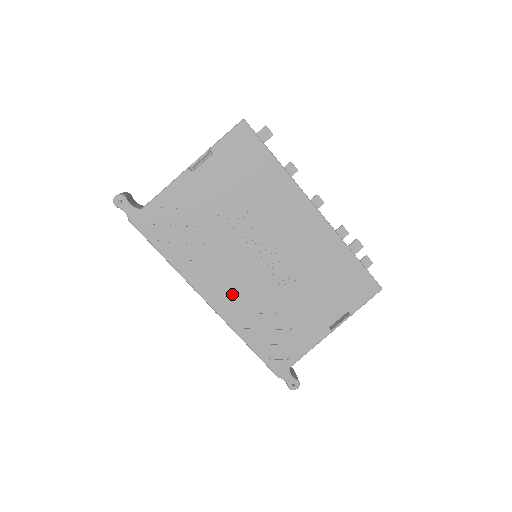
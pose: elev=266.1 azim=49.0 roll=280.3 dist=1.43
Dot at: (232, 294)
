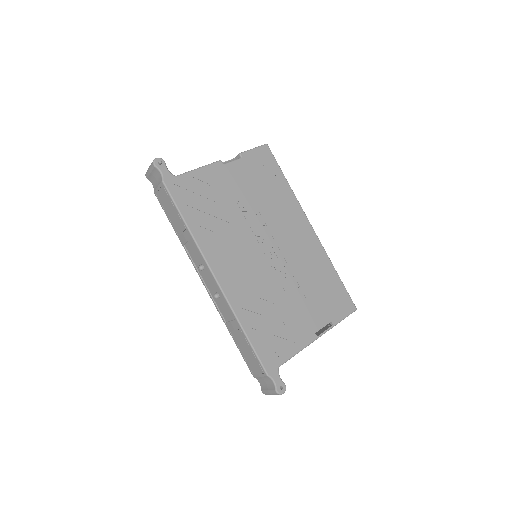
Dot at: (238, 275)
